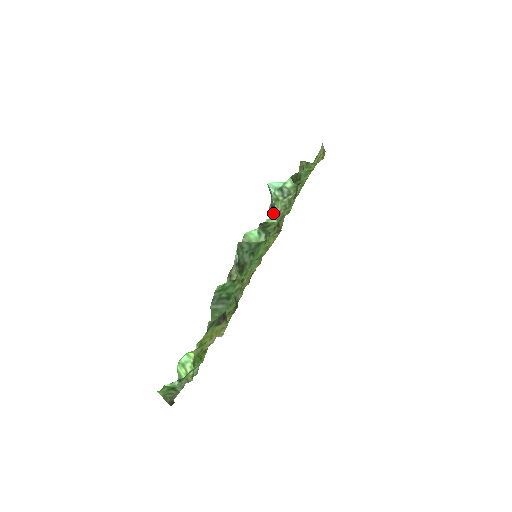
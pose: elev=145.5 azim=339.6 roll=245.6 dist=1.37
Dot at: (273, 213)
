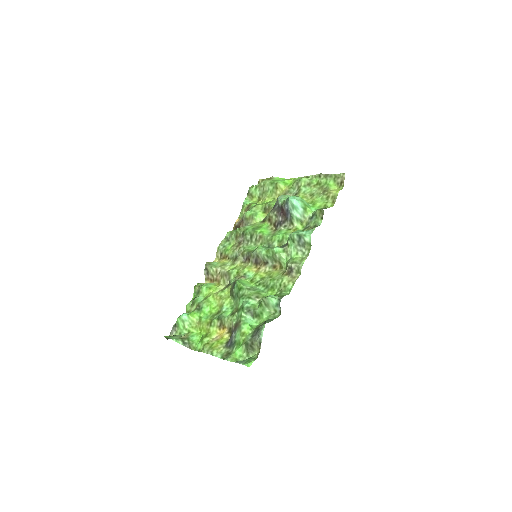
Dot at: (280, 213)
